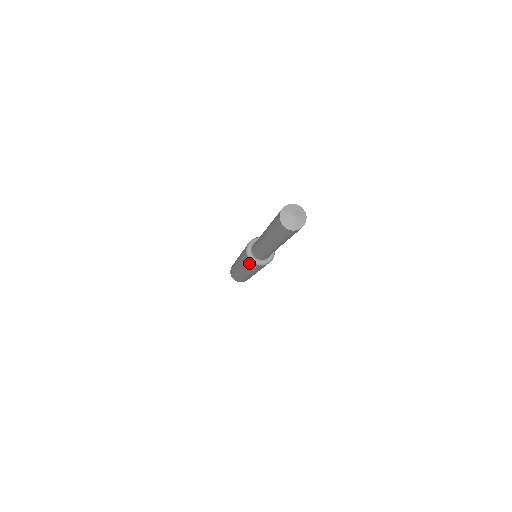
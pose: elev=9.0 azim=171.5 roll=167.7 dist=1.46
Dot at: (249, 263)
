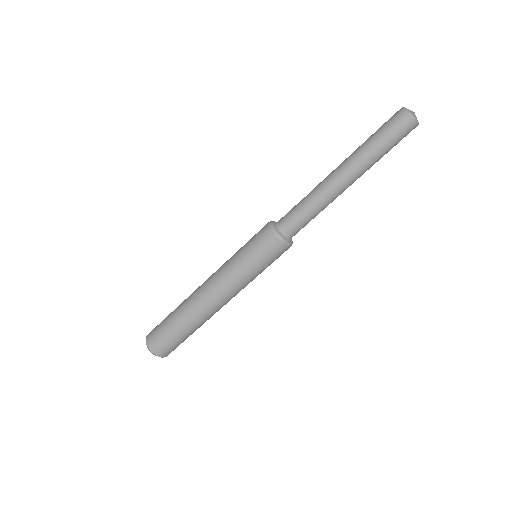
Dot at: (260, 234)
